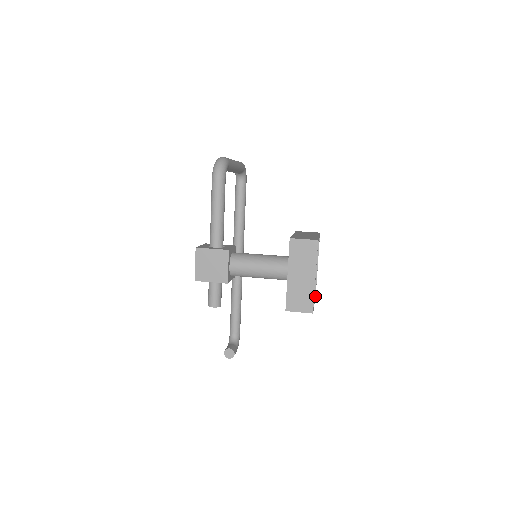
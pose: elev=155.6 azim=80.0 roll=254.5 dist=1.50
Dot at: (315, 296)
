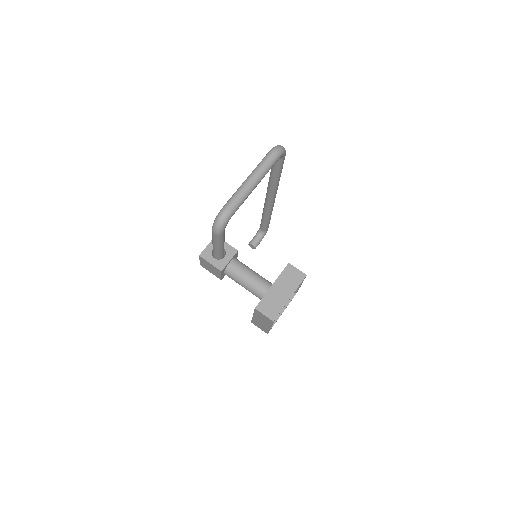
Dot at: occluded
